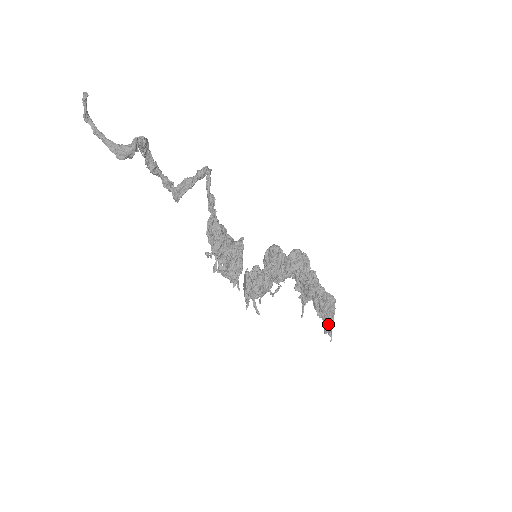
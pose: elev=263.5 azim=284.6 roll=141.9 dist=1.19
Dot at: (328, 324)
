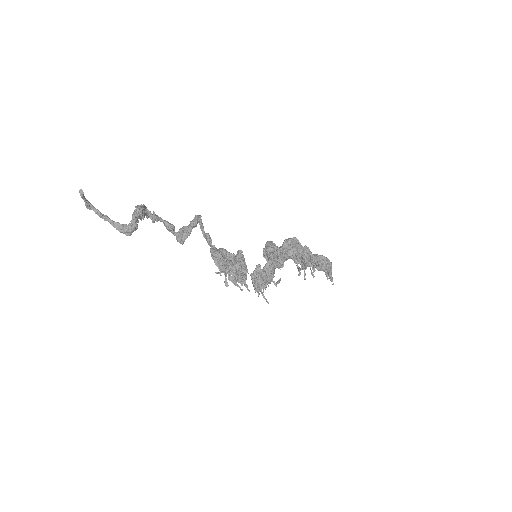
Dot at: (328, 274)
